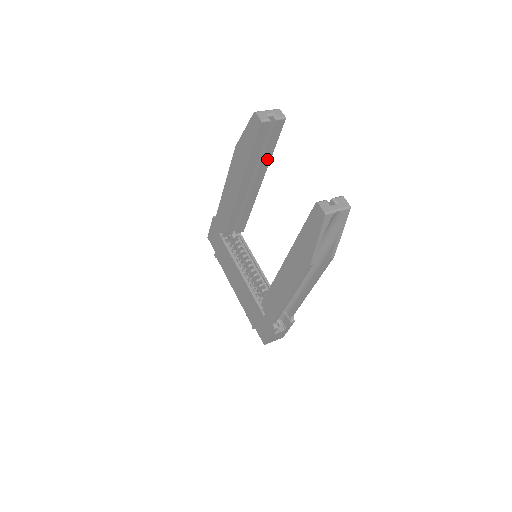
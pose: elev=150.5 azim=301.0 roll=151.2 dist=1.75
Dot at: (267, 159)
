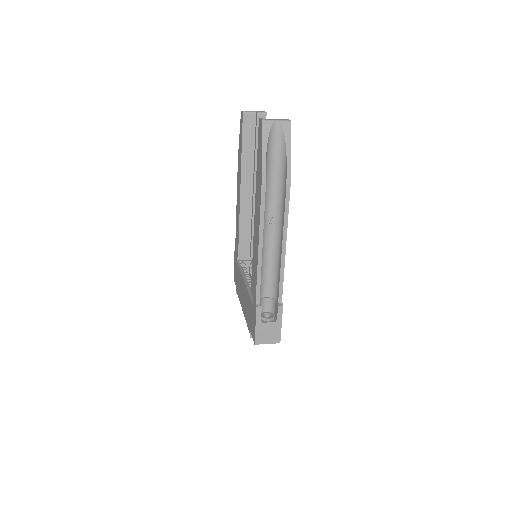
Dot at: occluded
